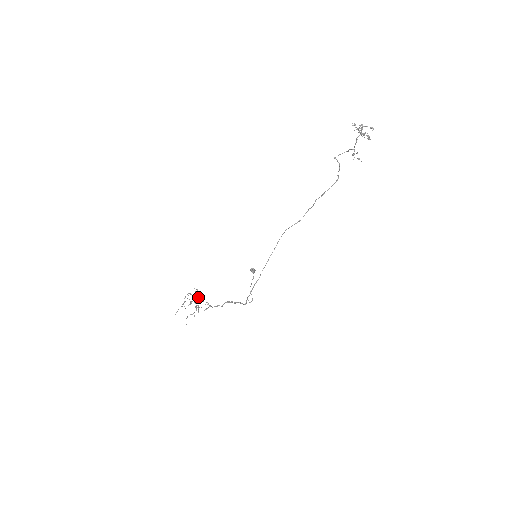
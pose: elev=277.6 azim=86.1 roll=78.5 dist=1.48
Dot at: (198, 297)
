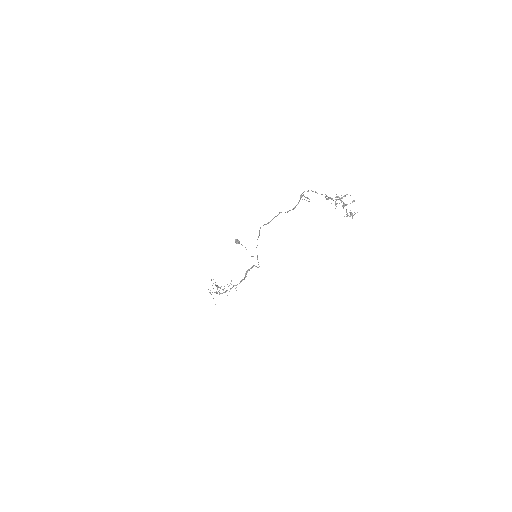
Dot at: occluded
